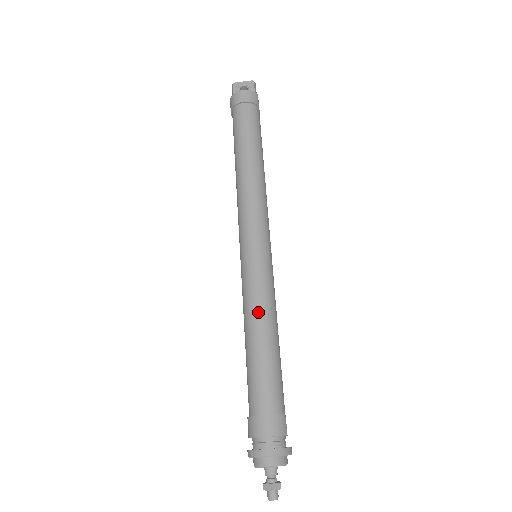
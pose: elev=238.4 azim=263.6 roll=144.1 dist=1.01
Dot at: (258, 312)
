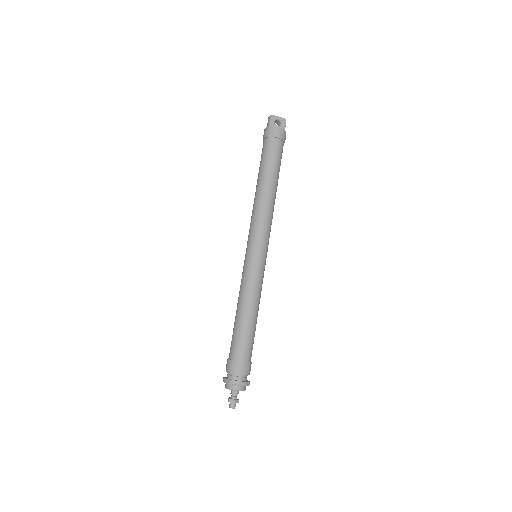
Dot at: (252, 297)
